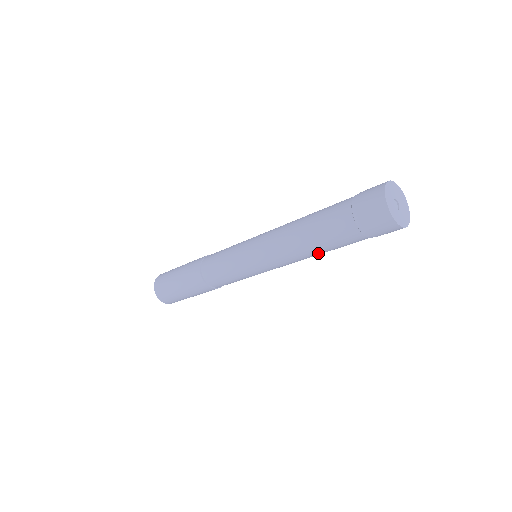
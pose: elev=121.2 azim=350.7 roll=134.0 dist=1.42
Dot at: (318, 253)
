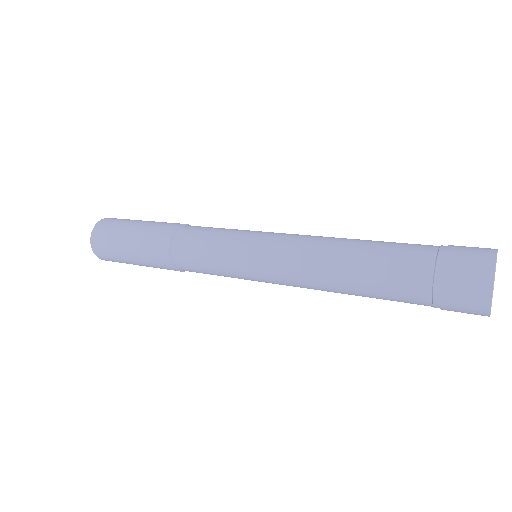
Dot at: occluded
